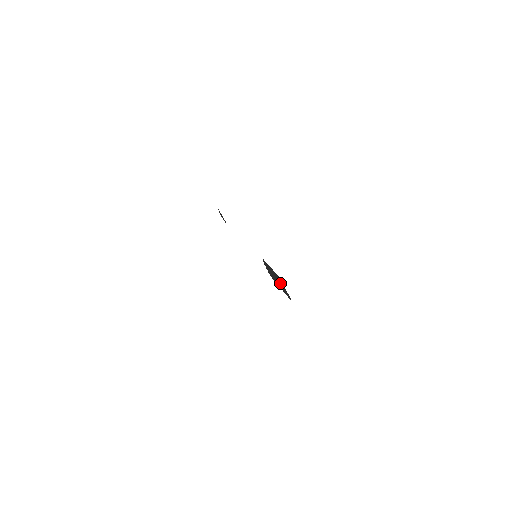
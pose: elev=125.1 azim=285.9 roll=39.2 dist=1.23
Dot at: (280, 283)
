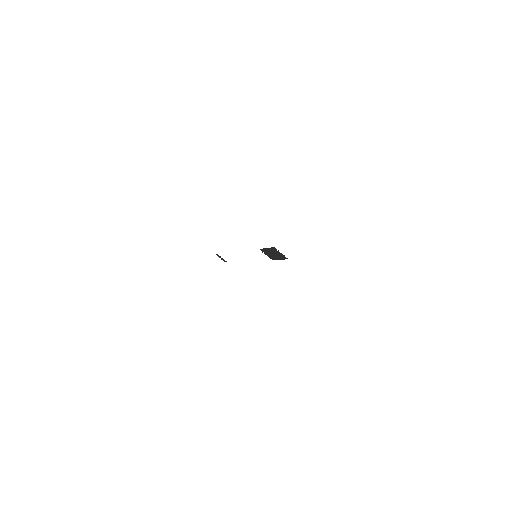
Dot at: (276, 251)
